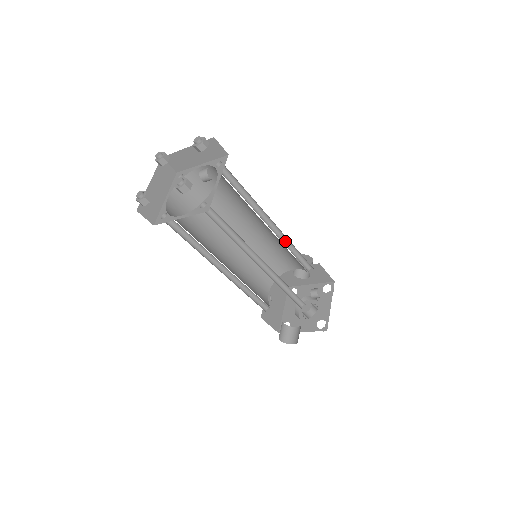
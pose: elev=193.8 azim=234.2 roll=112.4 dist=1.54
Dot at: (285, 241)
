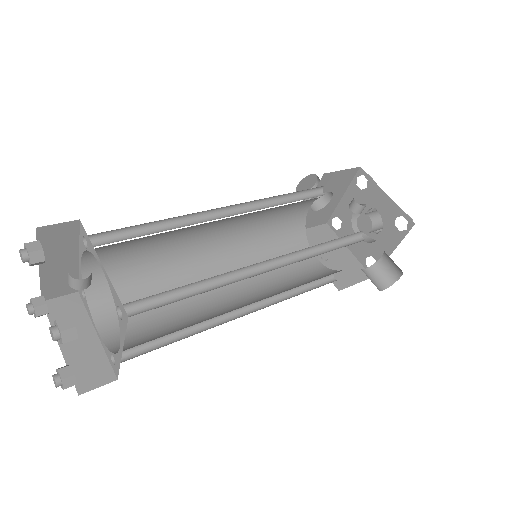
Dot at: (263, 204)
